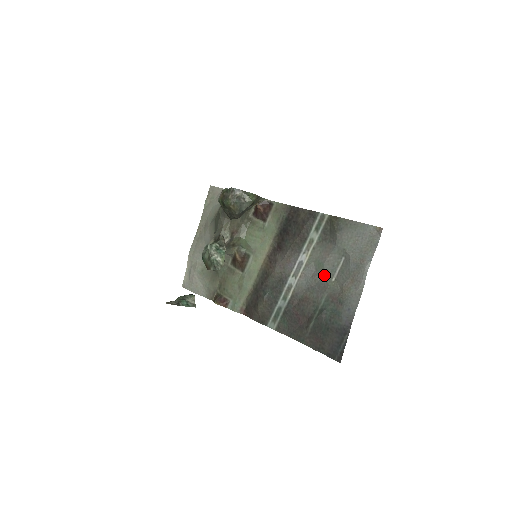
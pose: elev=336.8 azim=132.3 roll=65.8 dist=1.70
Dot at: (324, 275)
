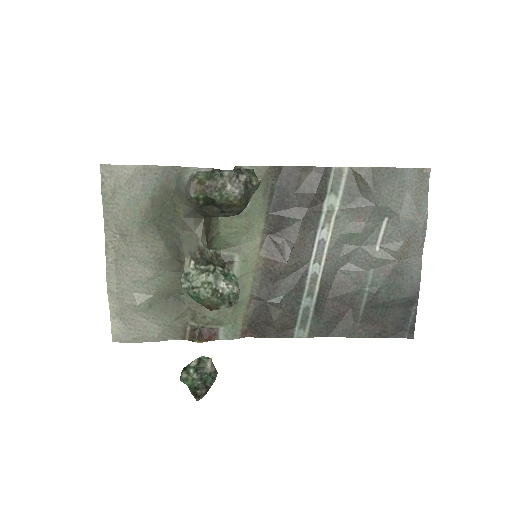
Dot at: (362, 247)
